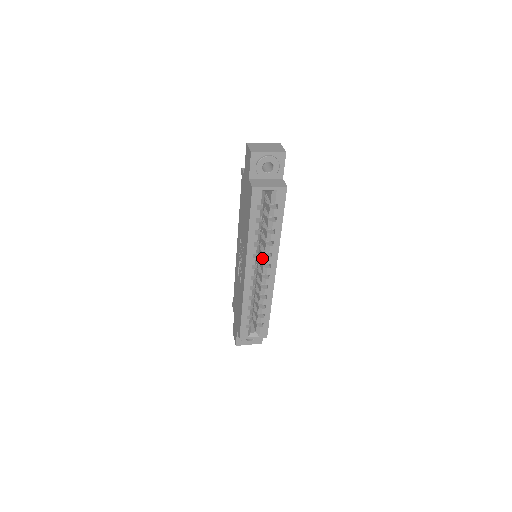
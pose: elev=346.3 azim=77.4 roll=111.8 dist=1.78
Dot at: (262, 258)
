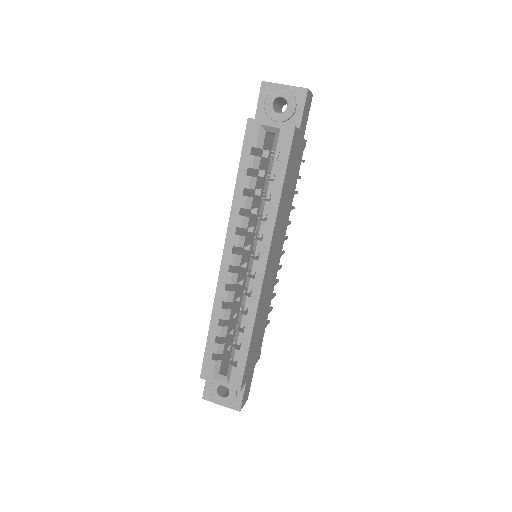
Dot at: occluded
